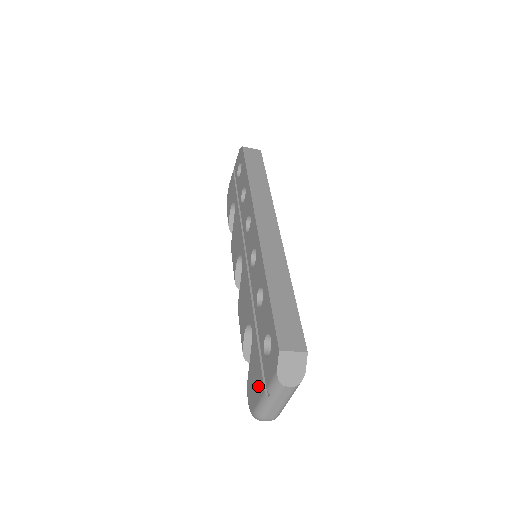
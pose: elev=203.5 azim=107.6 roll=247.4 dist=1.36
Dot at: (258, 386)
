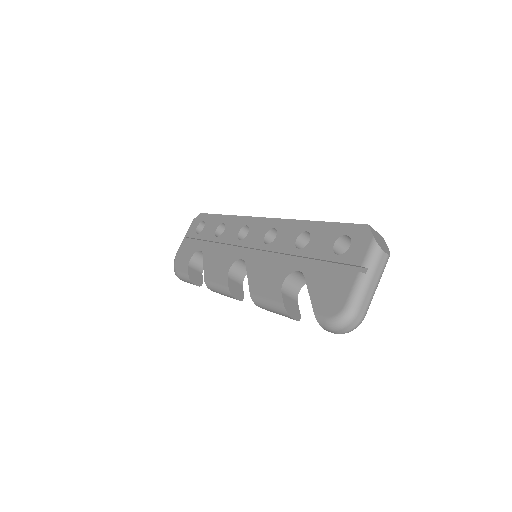
Dot at: (342, 283)
